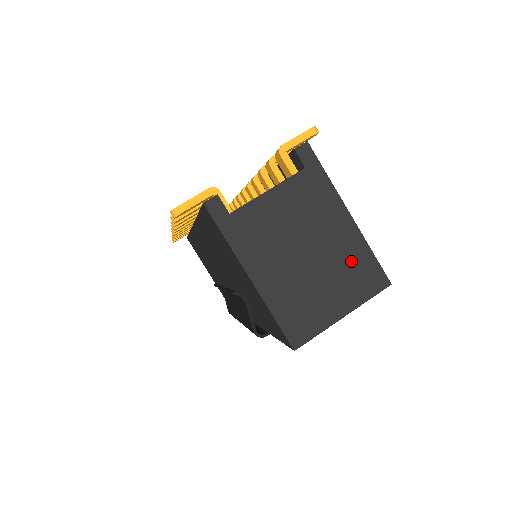
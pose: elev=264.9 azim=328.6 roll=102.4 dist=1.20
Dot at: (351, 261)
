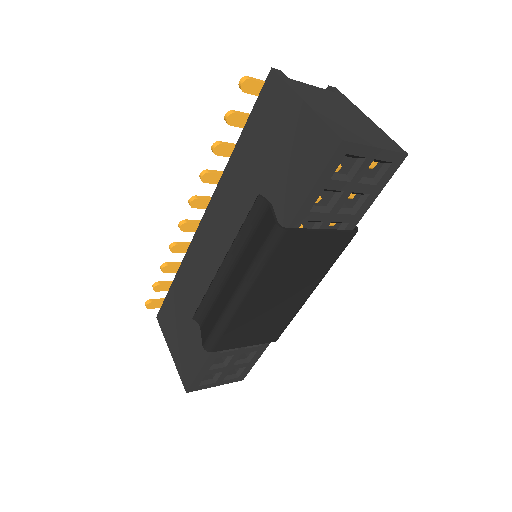
Dot at: (375, 132)
